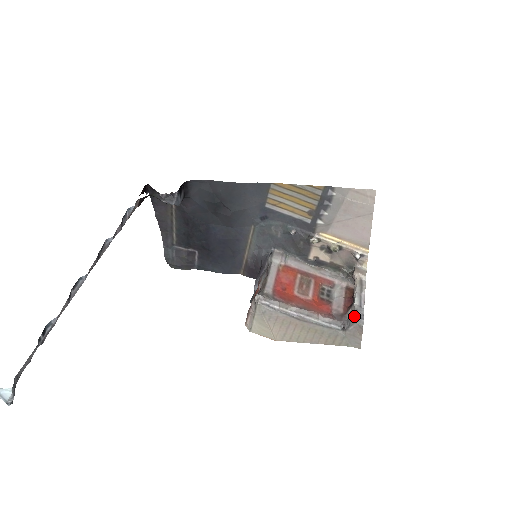
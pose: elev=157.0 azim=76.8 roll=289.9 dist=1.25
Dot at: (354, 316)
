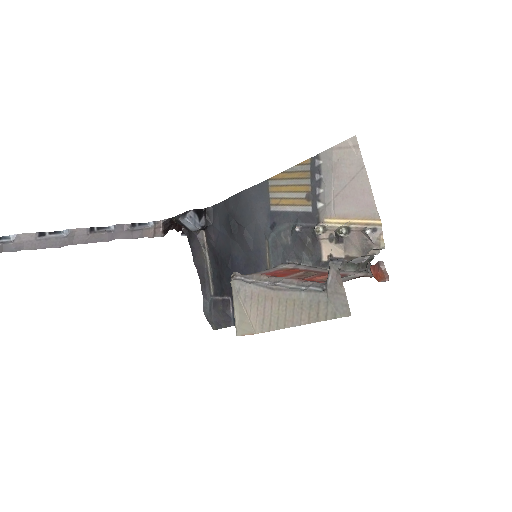
Dot at: (330, 261)
